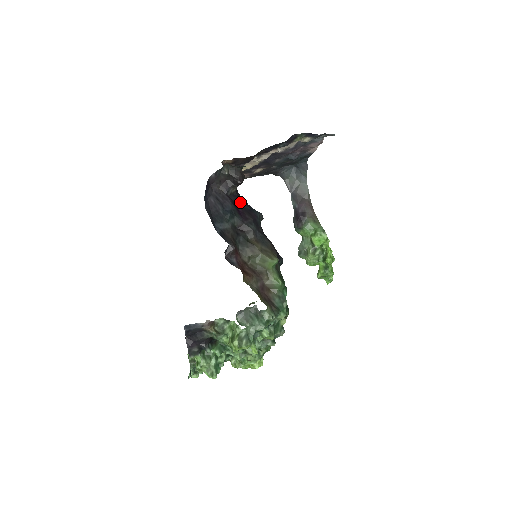
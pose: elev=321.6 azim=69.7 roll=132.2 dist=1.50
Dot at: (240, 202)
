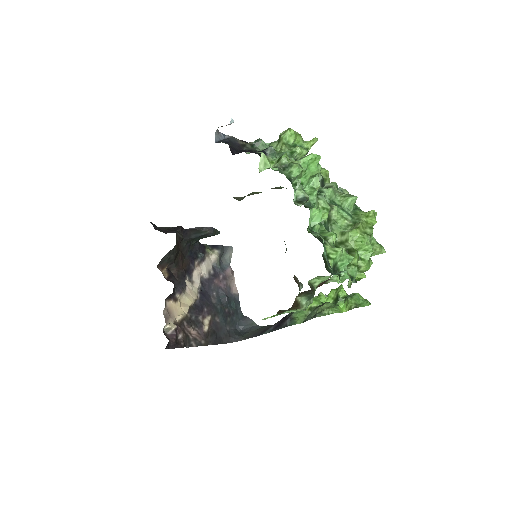
Dot at: occluded
